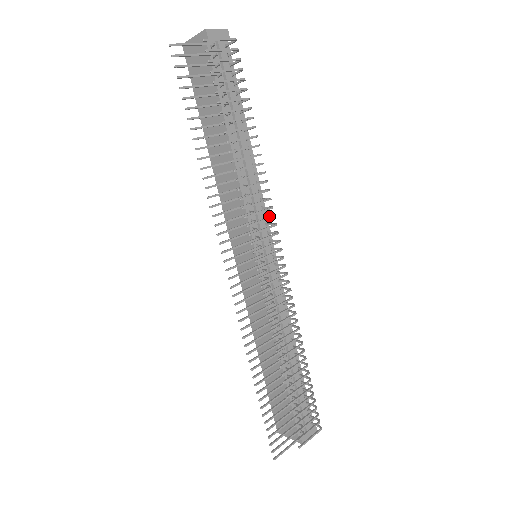
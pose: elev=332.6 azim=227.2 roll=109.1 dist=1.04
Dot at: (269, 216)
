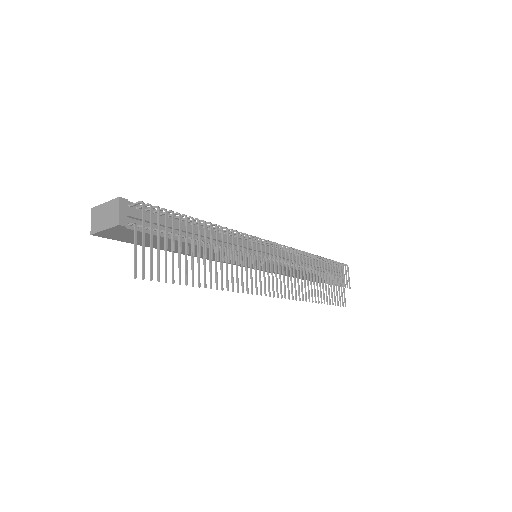
Dot at: occluded
